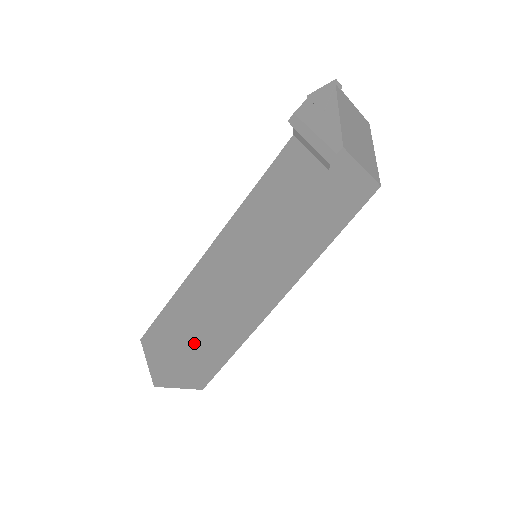
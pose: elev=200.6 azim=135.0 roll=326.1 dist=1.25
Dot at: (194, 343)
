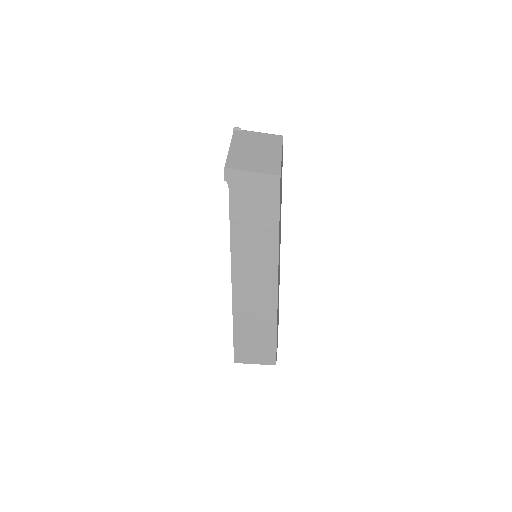
Dot at: (237, 325)
